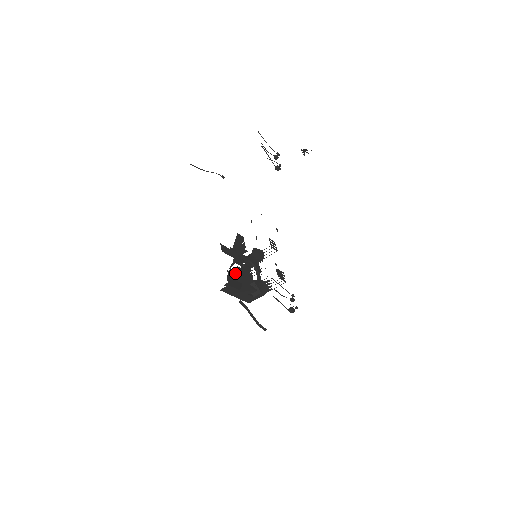
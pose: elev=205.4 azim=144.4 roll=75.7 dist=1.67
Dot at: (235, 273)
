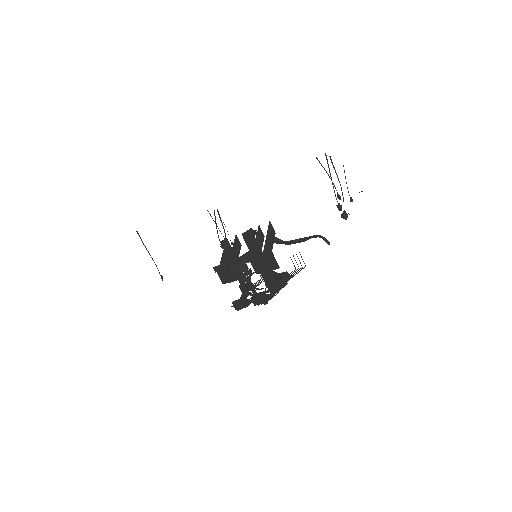
Dot at: occluded
